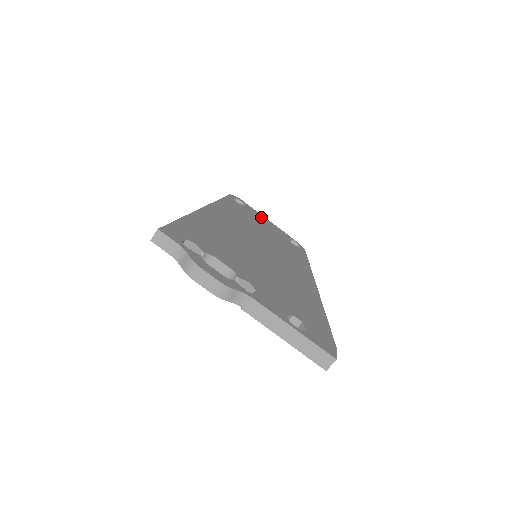
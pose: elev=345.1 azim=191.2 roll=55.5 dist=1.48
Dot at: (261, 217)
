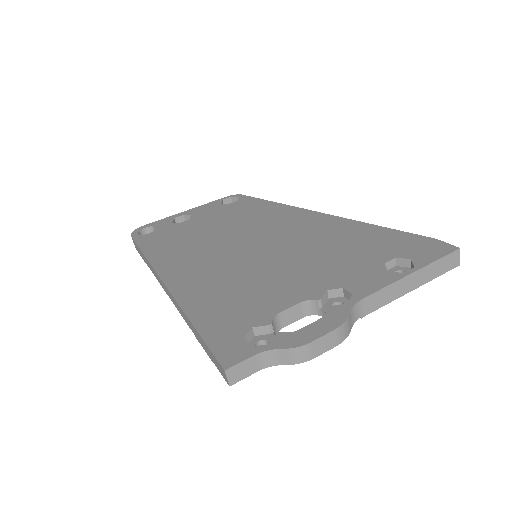
Dot at: (178, 217)
